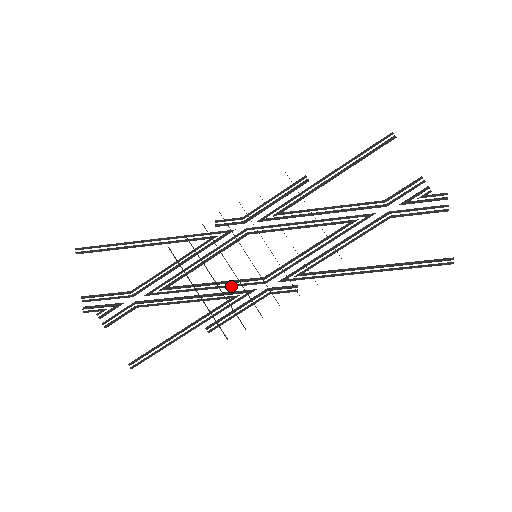
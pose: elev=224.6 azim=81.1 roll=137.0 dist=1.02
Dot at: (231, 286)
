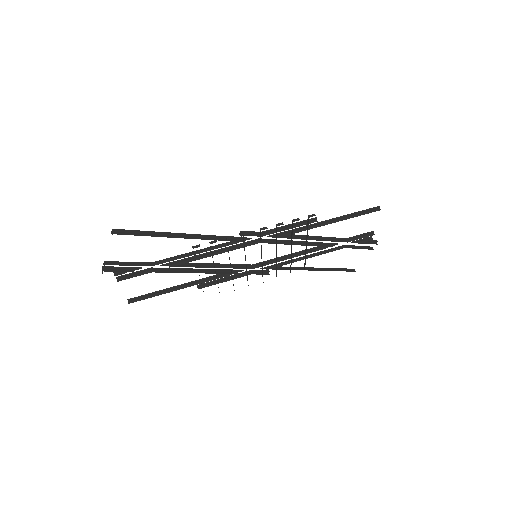
Dot at: occluded
